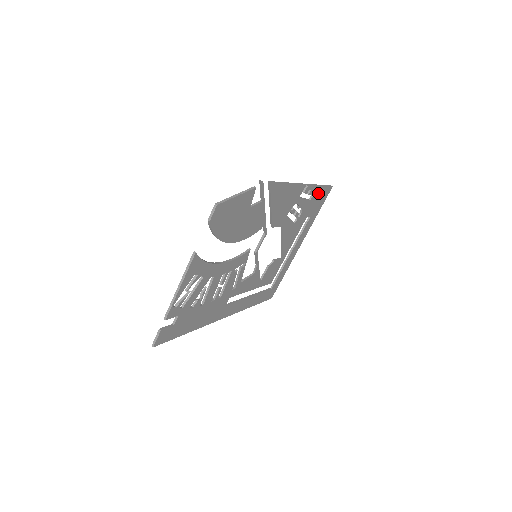
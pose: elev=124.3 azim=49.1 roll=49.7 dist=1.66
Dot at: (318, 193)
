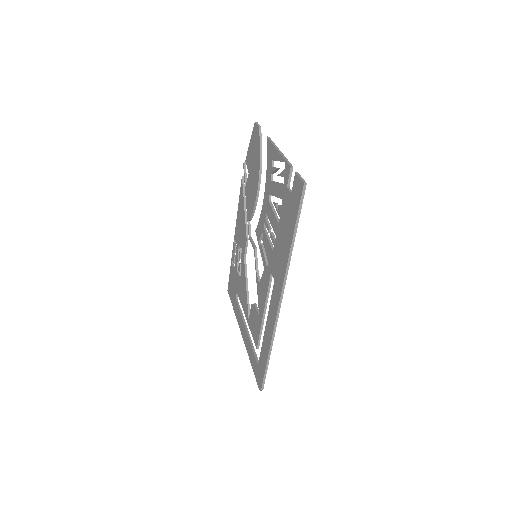
Dot at: occluded
